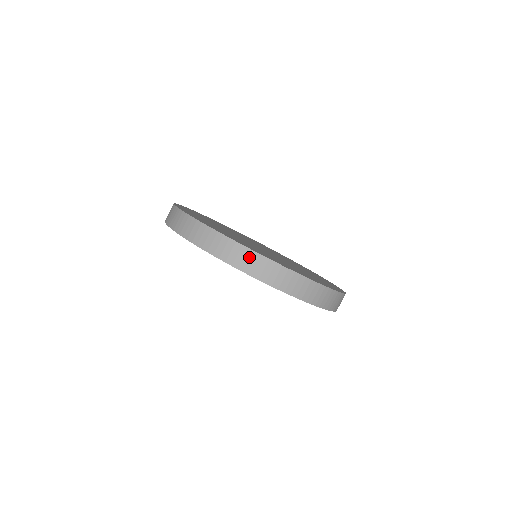
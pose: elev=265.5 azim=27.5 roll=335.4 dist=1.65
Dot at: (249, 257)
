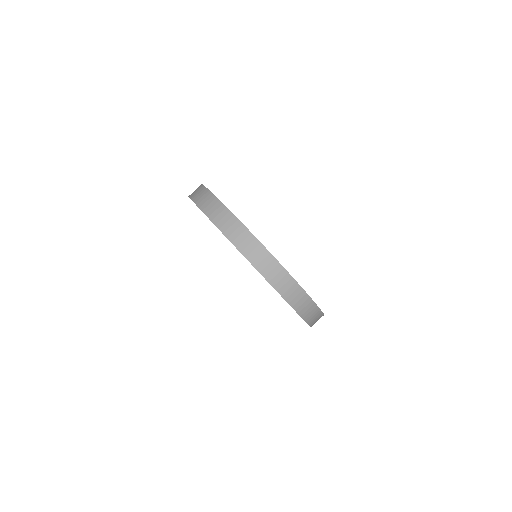
Dot at: (277, 270)
